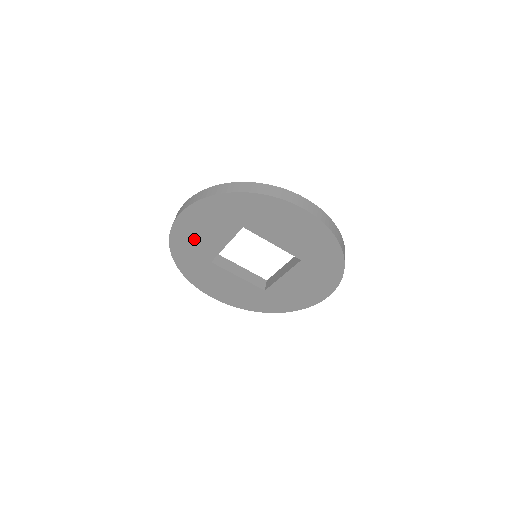
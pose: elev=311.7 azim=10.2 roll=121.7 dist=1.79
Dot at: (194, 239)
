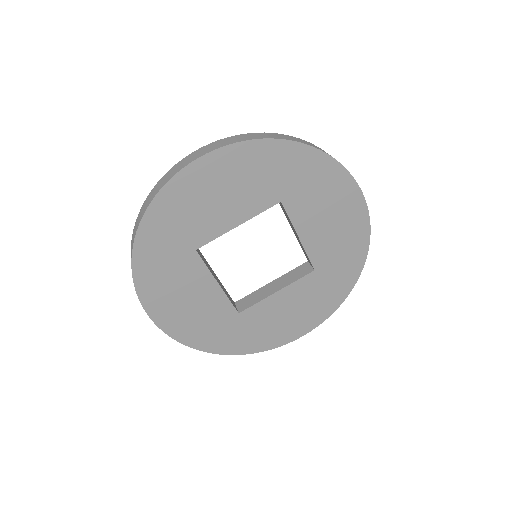
Dot at: (193, 316)
